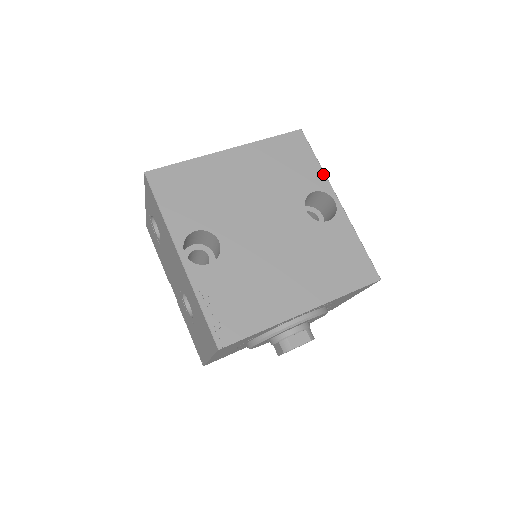
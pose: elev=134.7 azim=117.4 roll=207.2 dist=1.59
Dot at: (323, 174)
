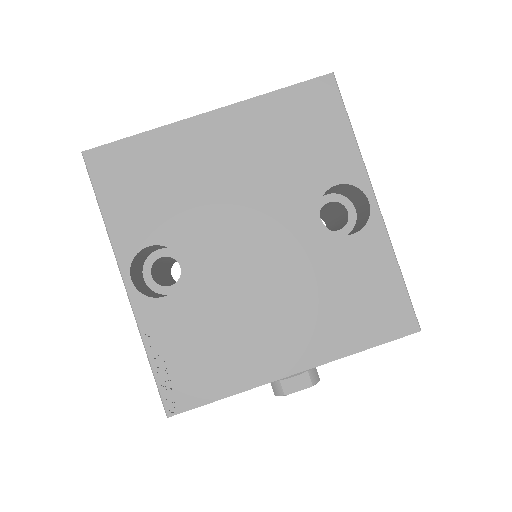
Dot at: (357, 154)
